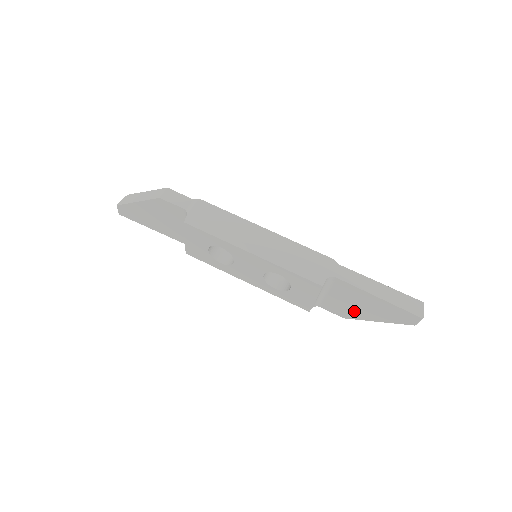
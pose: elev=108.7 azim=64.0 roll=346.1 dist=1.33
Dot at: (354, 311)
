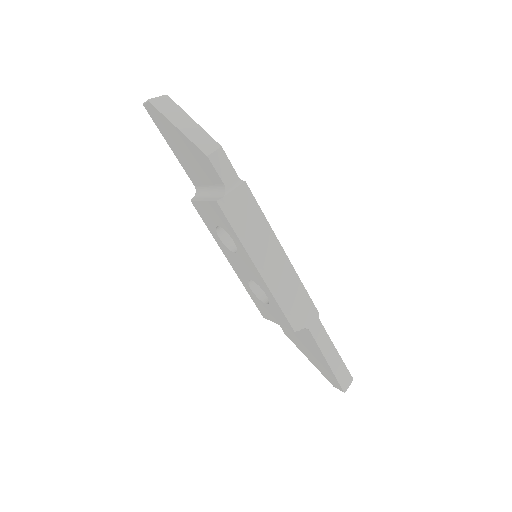
Dot at: (298, 342)
